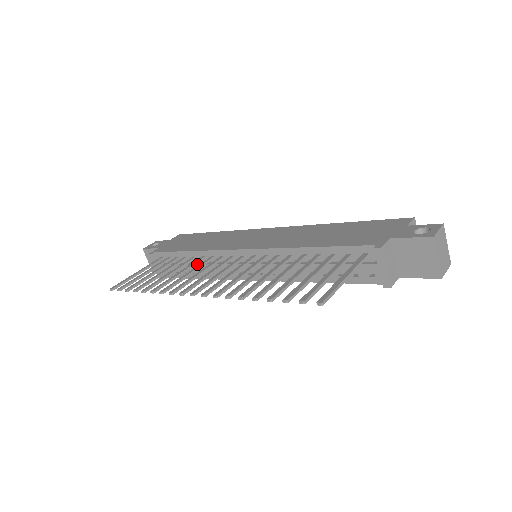
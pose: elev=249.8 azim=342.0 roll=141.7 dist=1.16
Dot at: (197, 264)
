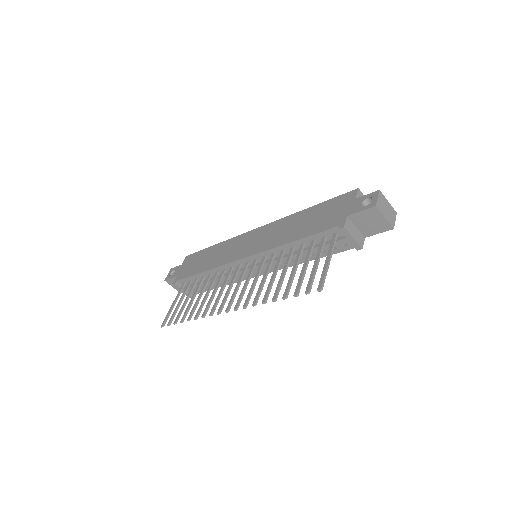
Dot at: occluded
